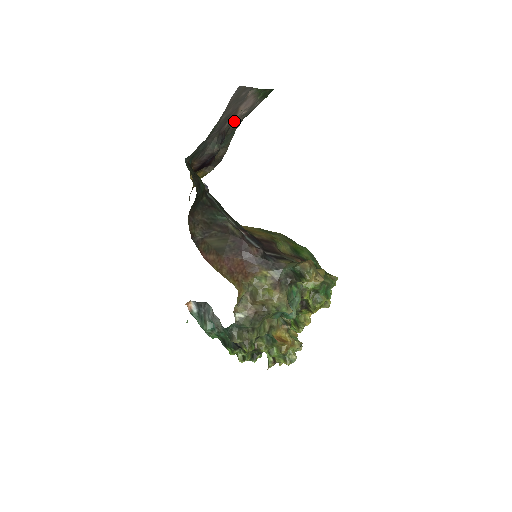
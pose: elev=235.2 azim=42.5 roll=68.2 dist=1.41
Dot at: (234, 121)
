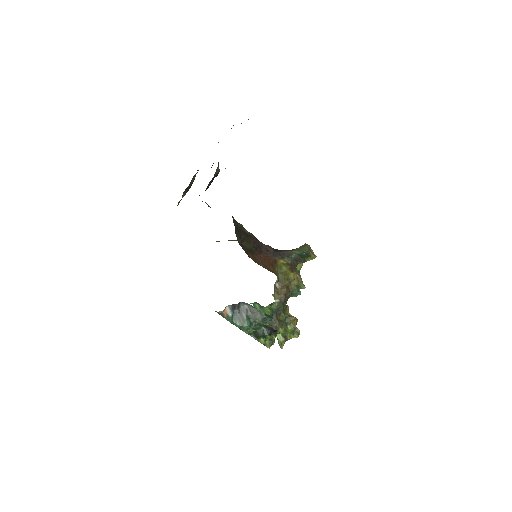
Dot at: occluded
